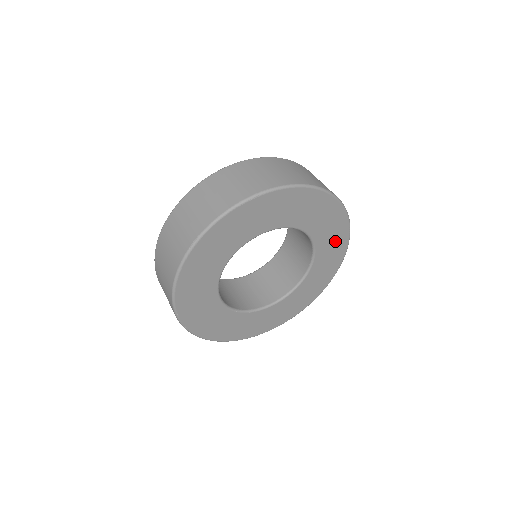
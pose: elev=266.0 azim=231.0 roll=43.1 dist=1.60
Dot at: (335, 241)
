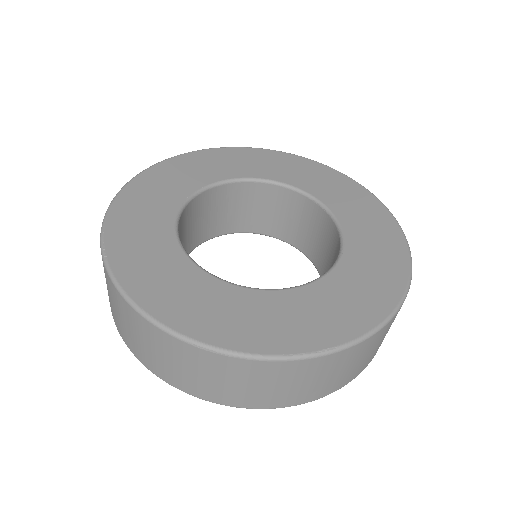
Dot at: occluded
